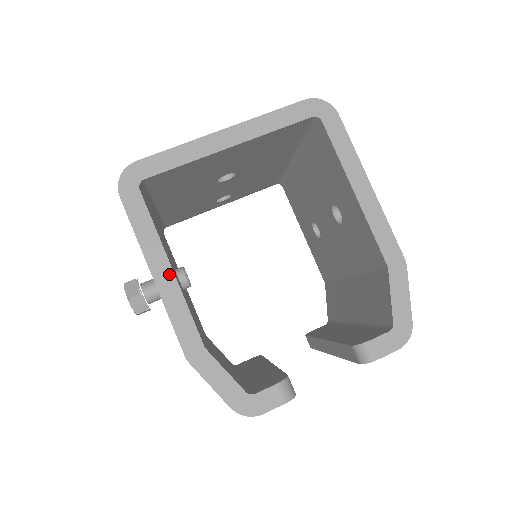
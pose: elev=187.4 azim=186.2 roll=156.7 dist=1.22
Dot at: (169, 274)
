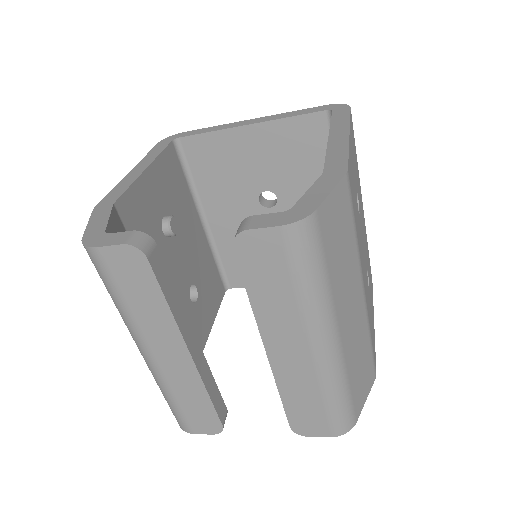
Dot at: (141, 170)
